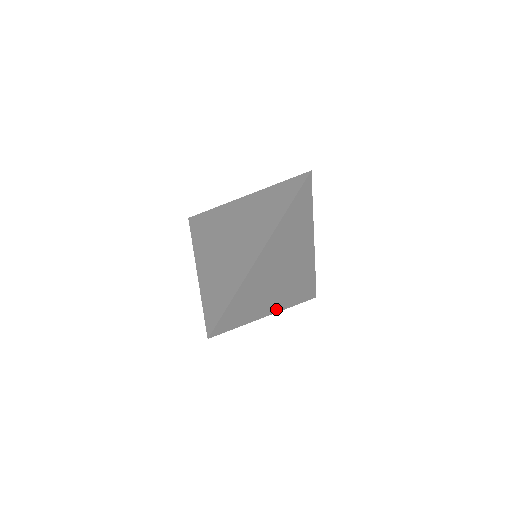
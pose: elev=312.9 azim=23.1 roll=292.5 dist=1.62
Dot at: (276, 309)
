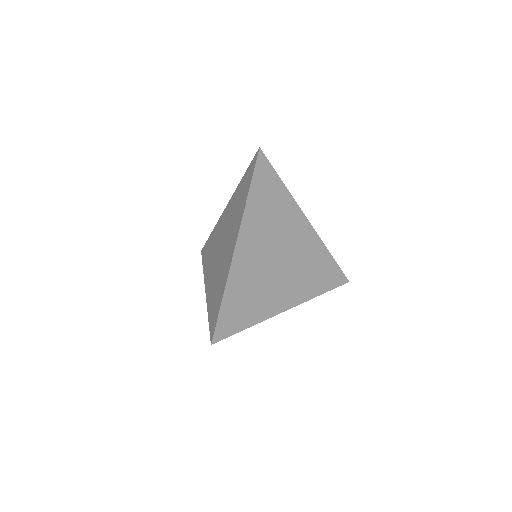
Dot at: (294, 302)
